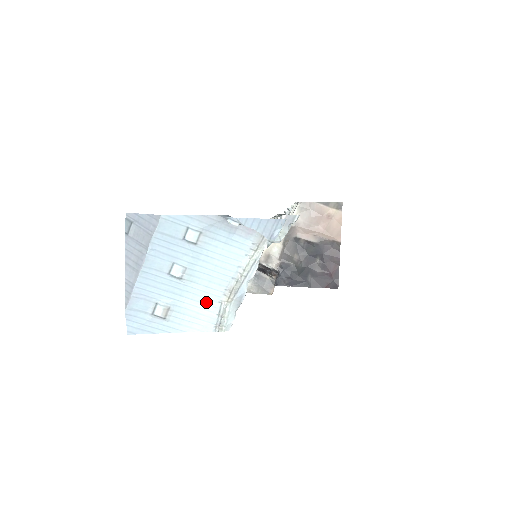
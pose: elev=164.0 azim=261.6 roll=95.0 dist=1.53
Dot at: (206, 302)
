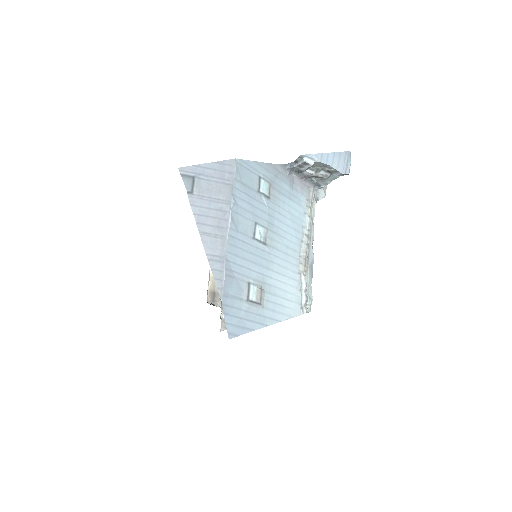
Dot at: (289, 275)
